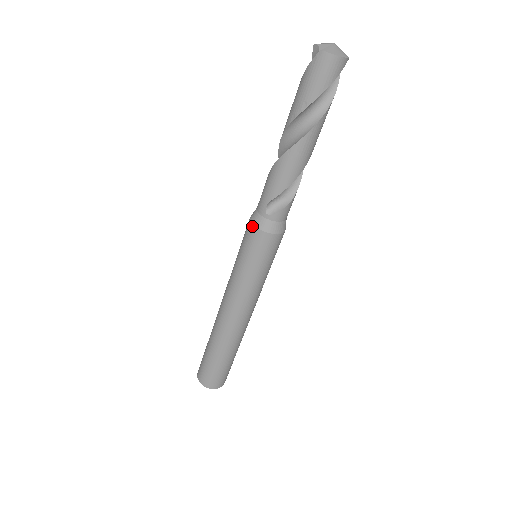
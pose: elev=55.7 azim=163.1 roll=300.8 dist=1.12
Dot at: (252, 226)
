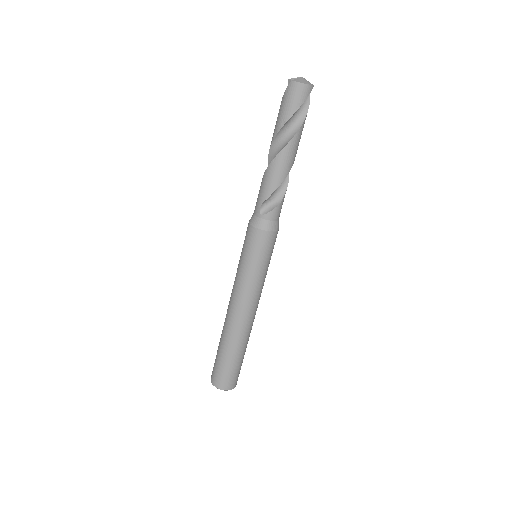
Dot at: (250, 226)
